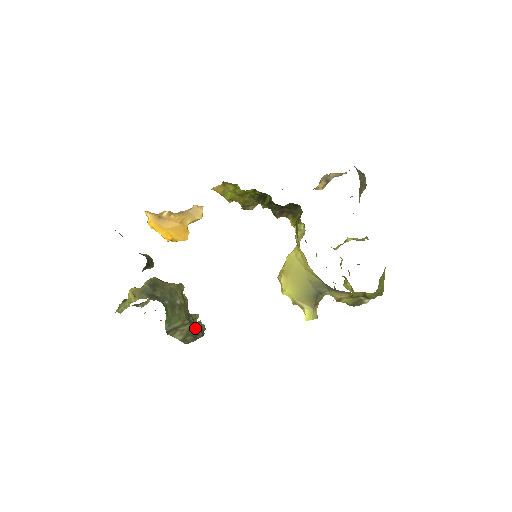
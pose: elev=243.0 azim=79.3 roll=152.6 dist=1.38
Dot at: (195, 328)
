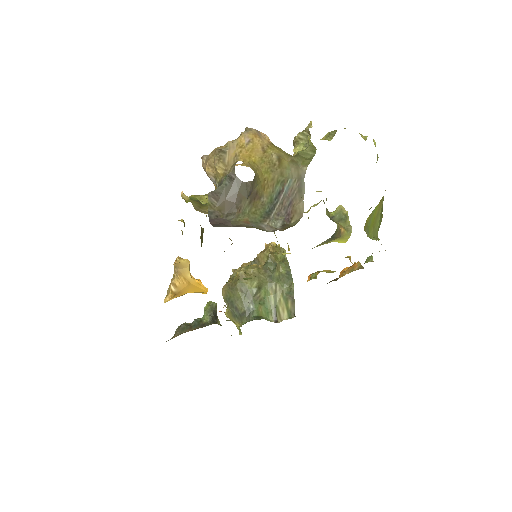
Dot at: (282, 282)
